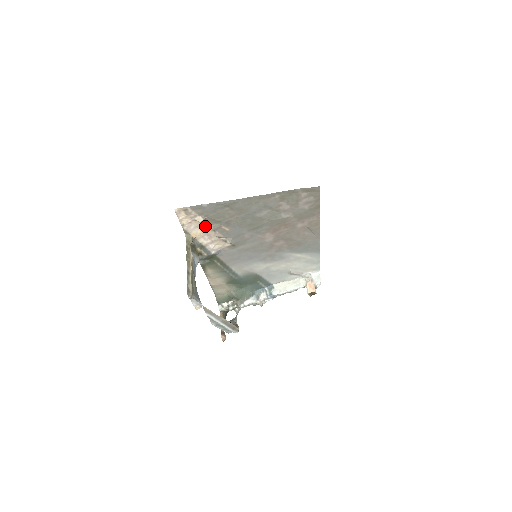
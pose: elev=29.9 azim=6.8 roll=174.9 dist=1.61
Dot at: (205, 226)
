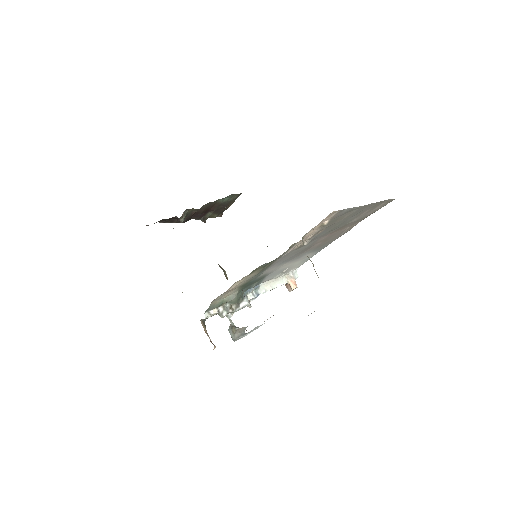
Dot at: (317, 229)
